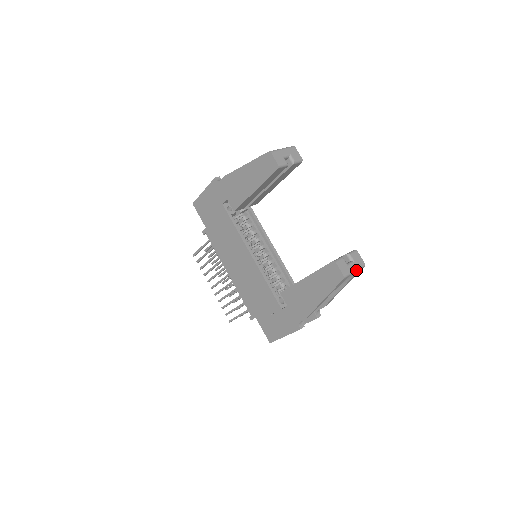
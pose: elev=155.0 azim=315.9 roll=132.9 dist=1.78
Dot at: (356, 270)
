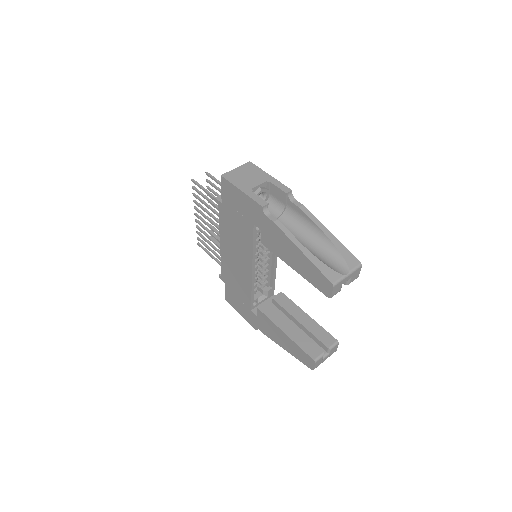
Dot at: occluded
